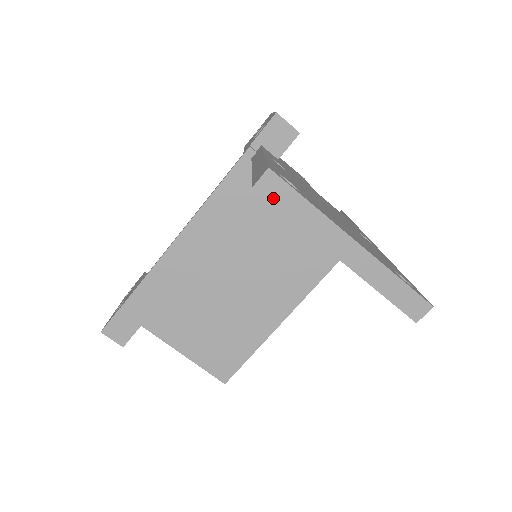
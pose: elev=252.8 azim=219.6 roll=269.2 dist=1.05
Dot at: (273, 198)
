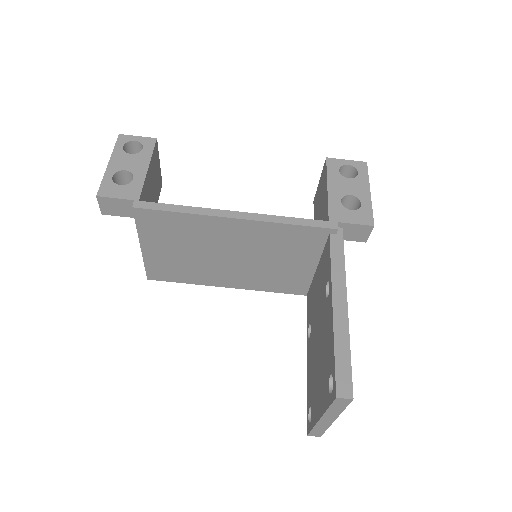
Dot at: (336, 403)
